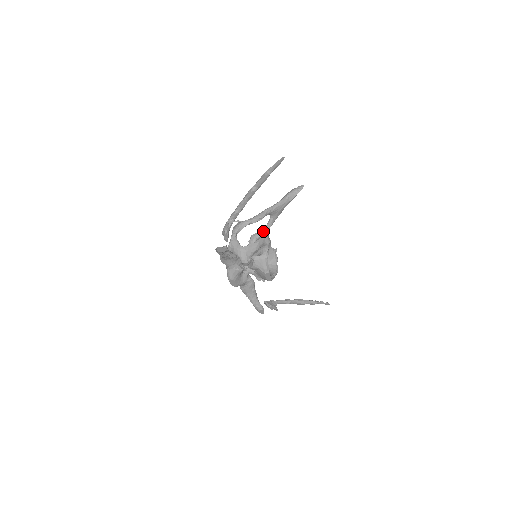
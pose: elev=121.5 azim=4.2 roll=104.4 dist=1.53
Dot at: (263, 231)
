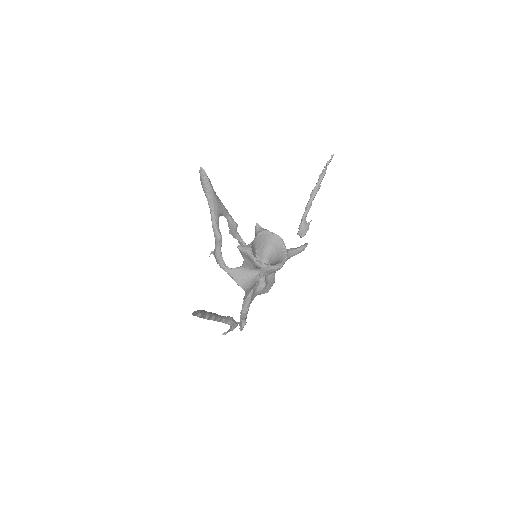
Dot at: (231, 225)
